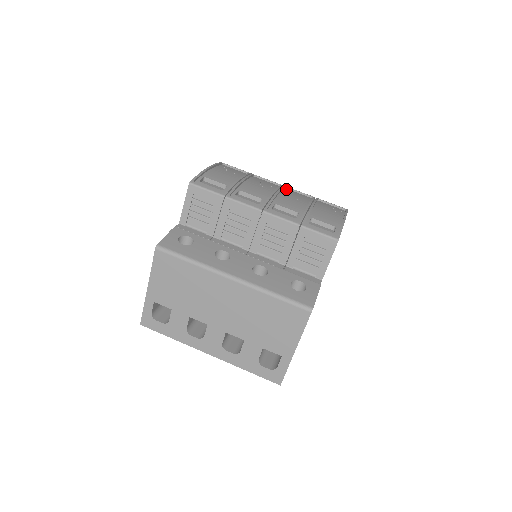
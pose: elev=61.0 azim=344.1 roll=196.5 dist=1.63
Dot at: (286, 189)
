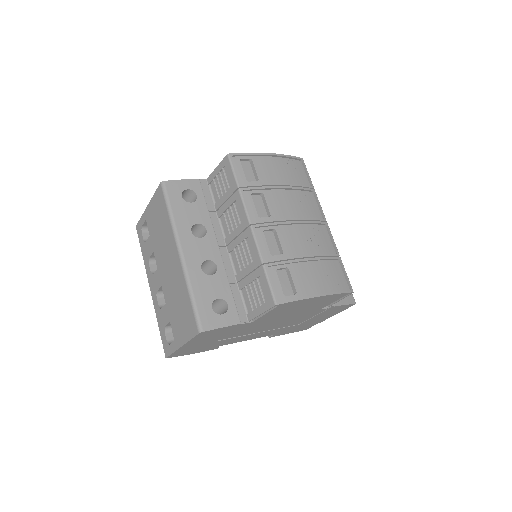
Dot at: (322, 226)
